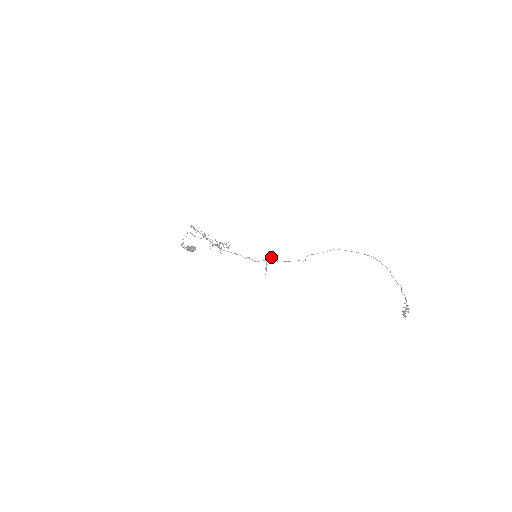
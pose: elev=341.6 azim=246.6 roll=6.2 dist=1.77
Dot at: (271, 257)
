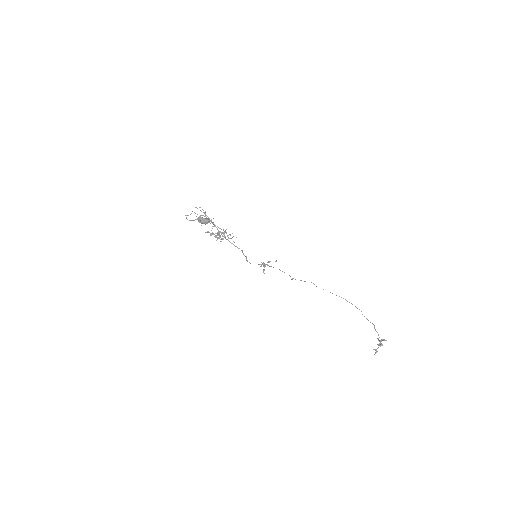
Dot at: occluded
